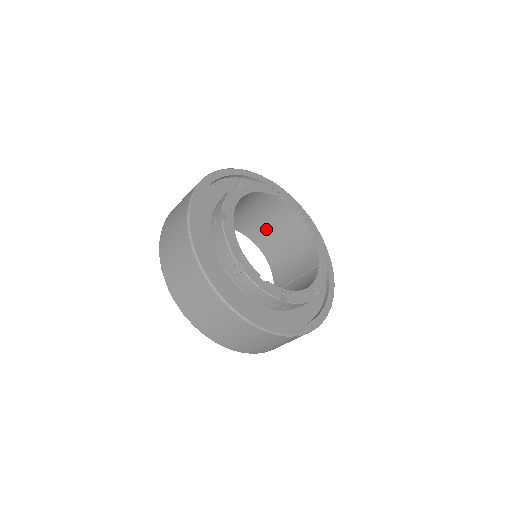
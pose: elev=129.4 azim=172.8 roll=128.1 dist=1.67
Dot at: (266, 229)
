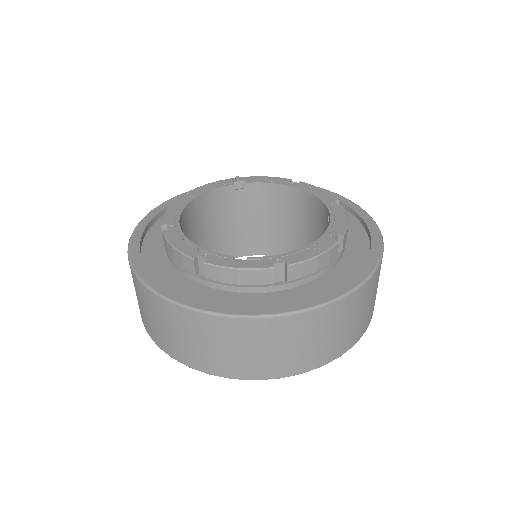
Dot at: (268, 230)
